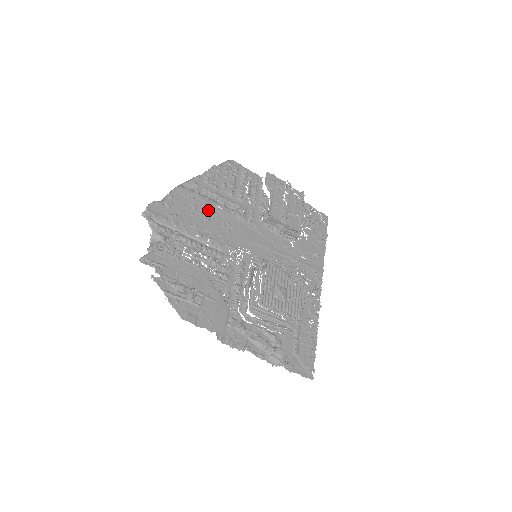
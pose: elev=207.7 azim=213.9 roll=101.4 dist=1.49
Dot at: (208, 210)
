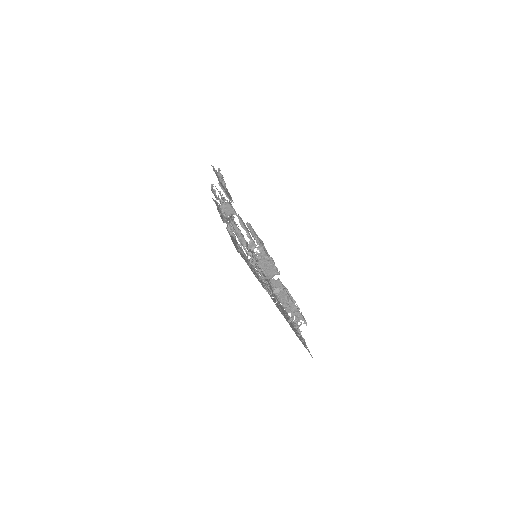
Dot at: (247, 244)
